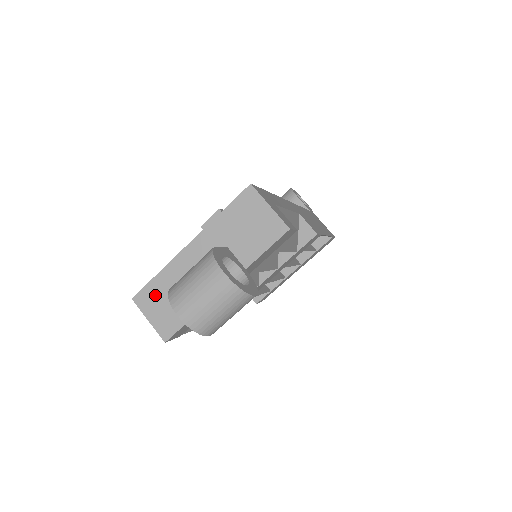
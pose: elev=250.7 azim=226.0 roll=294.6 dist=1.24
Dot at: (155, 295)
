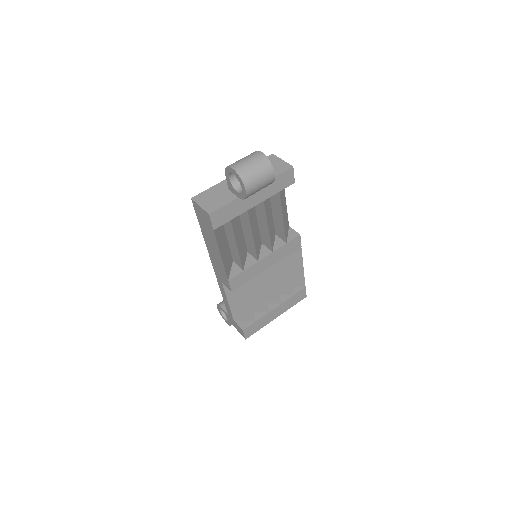
Dot at: (207, 195)
